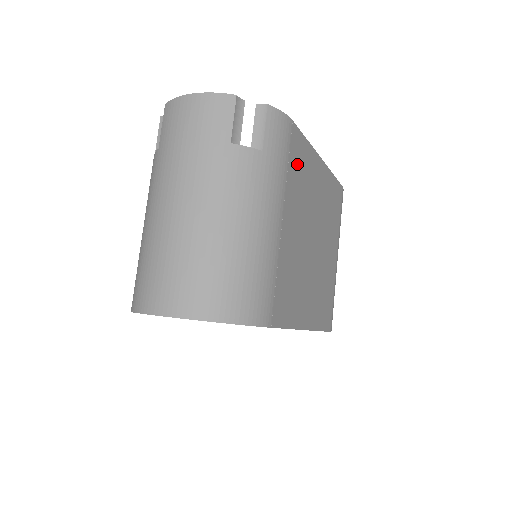
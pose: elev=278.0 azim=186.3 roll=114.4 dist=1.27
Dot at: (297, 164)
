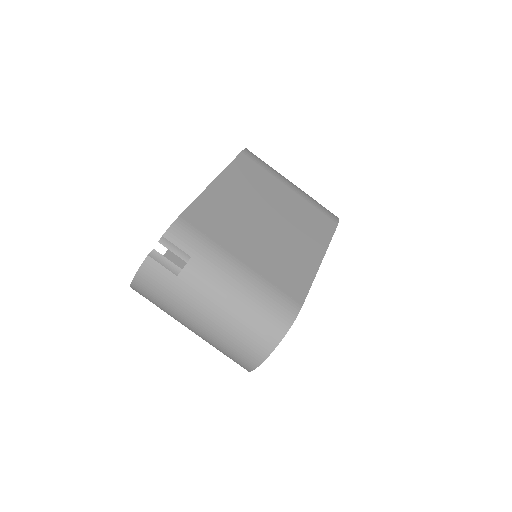
Dot at: (210, 222)
